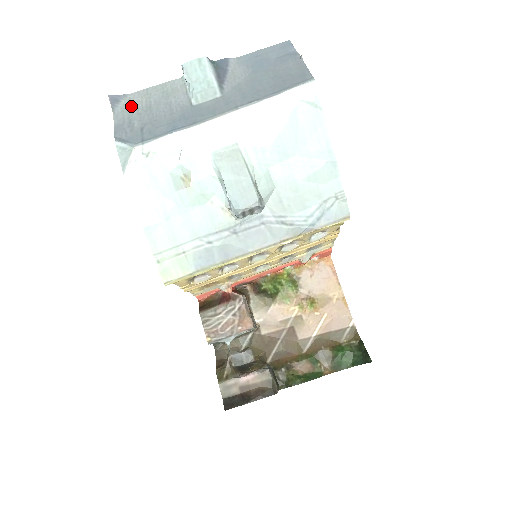
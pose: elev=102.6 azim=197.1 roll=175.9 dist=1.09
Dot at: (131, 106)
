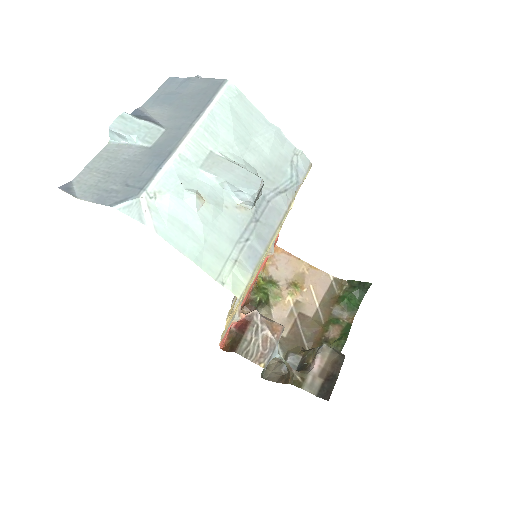
Dot at: (88, 184)
